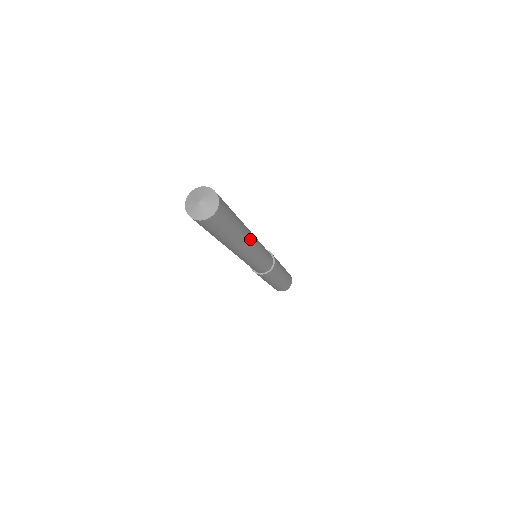
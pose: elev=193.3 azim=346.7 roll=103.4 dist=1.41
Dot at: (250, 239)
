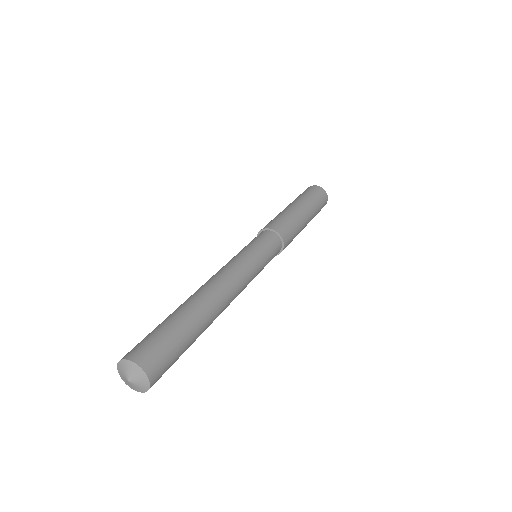
Dot at: occluded
